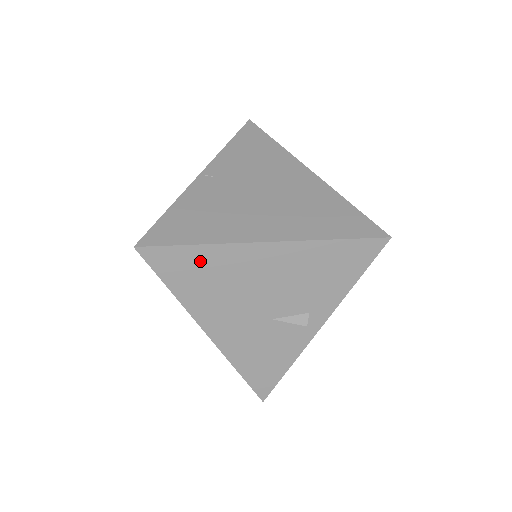
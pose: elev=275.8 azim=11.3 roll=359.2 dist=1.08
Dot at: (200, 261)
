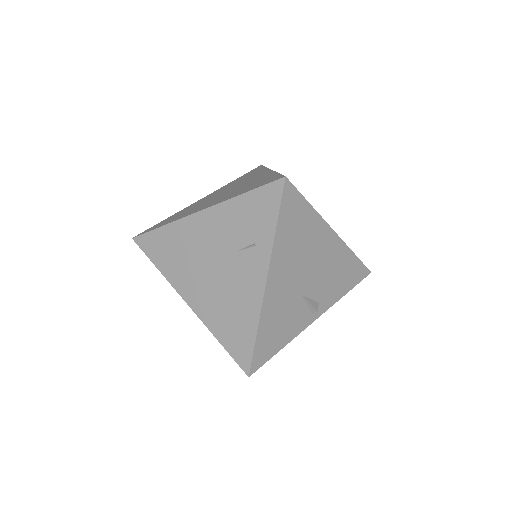
Dot at: (304, 218)
